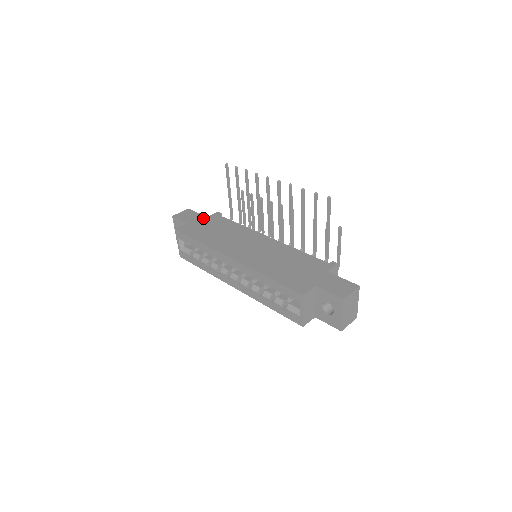
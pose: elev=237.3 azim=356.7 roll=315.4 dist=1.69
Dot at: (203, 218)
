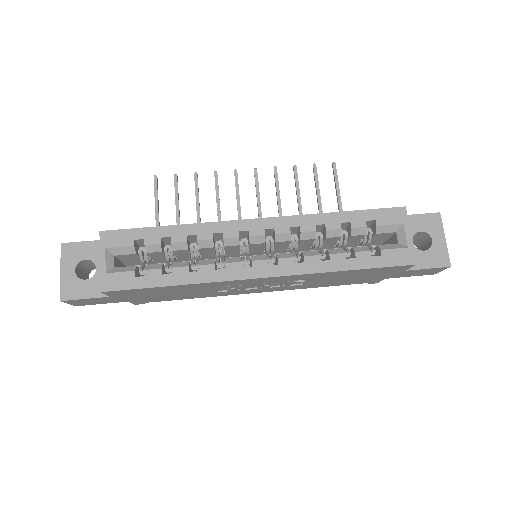
Dot at: occluded
